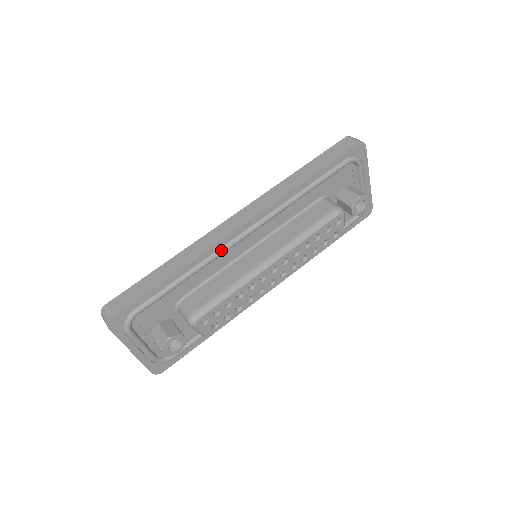
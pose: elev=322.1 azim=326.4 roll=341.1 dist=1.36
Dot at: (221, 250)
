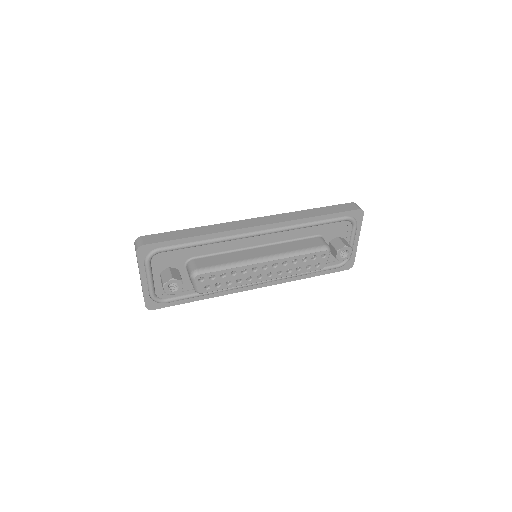
Dot at: (235, 236)
